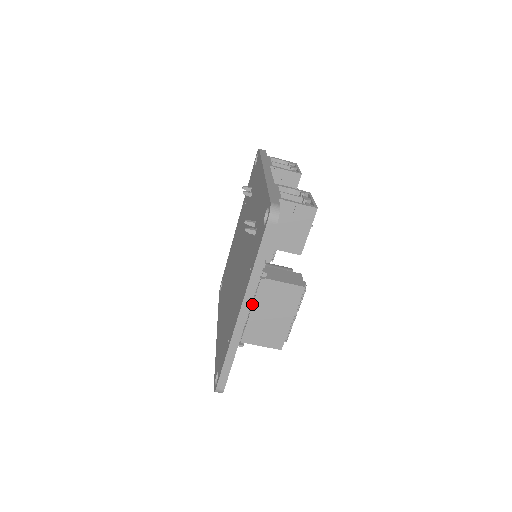
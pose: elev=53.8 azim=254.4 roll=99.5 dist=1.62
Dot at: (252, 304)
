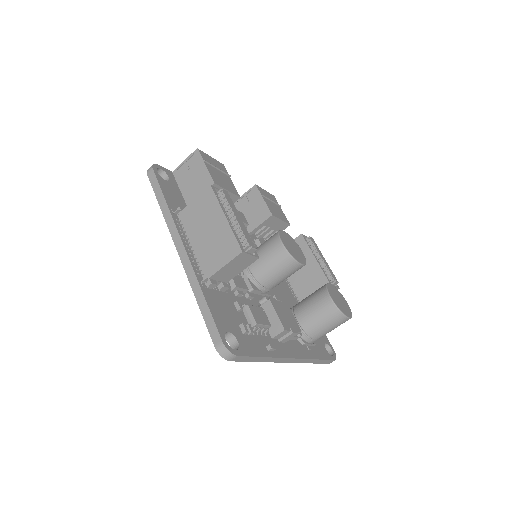
Dot at: (189, 240)
